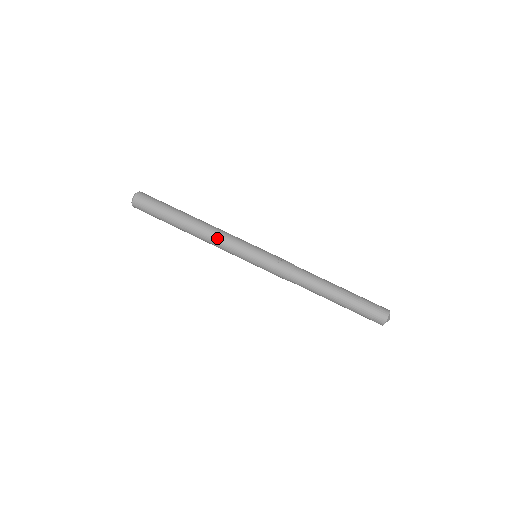
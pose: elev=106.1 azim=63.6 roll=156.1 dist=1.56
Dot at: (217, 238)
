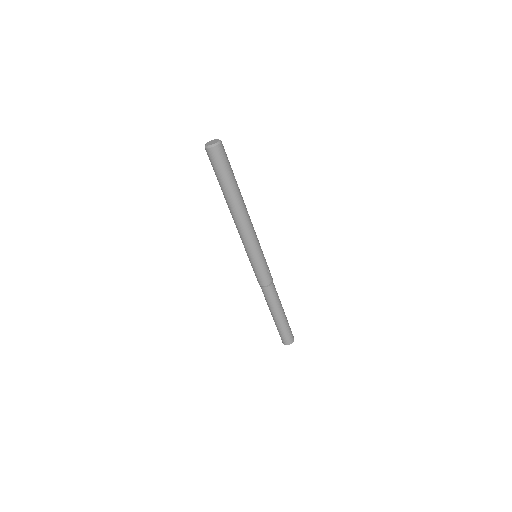
Dot at: (247, 229)
